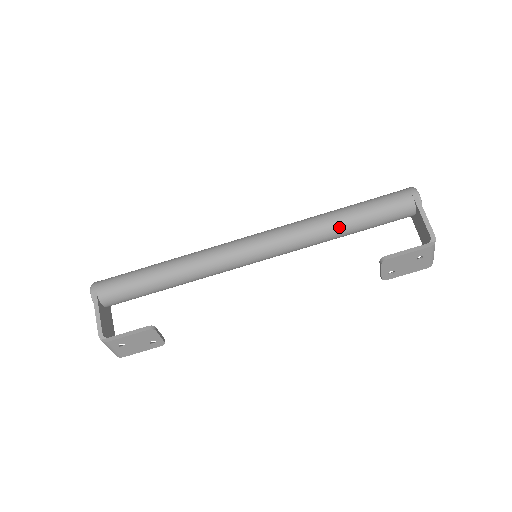
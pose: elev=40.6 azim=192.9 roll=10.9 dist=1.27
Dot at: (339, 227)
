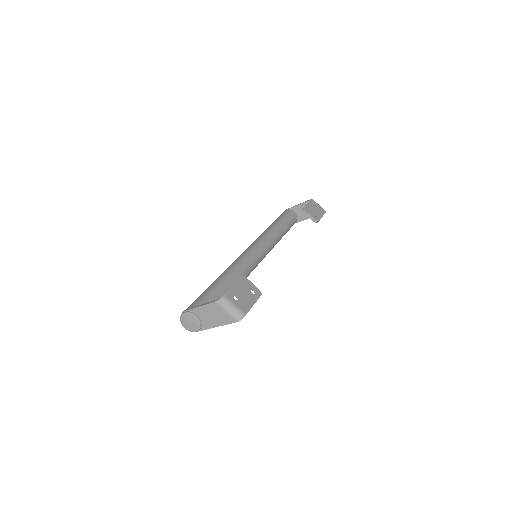
Dot at: (274, 226)
